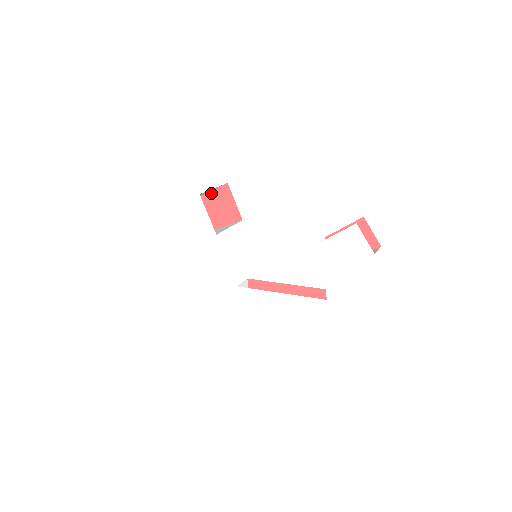
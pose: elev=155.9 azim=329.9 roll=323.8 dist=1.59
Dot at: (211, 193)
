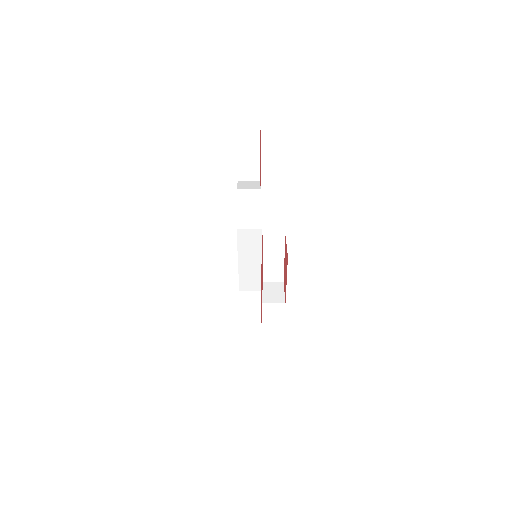
Dot at: occluded
